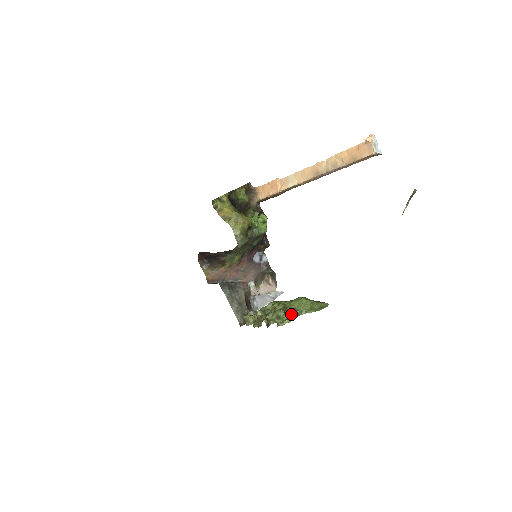
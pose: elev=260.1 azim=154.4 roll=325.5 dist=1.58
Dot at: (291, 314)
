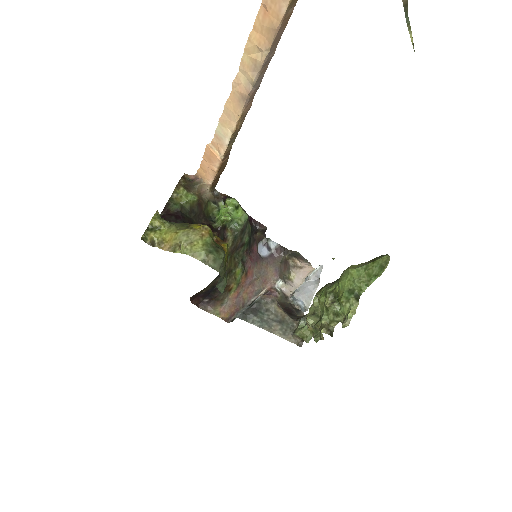
Dot at: (349, 301)
